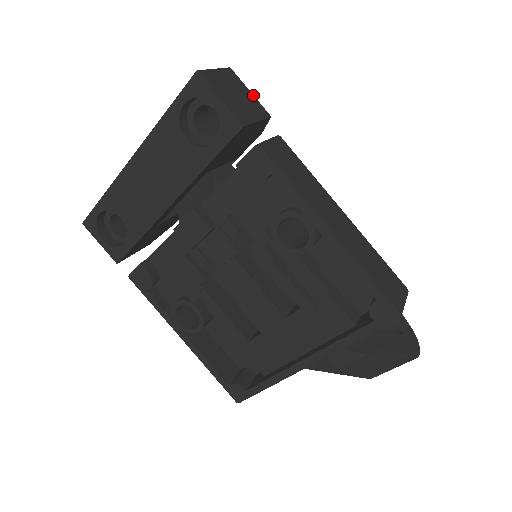
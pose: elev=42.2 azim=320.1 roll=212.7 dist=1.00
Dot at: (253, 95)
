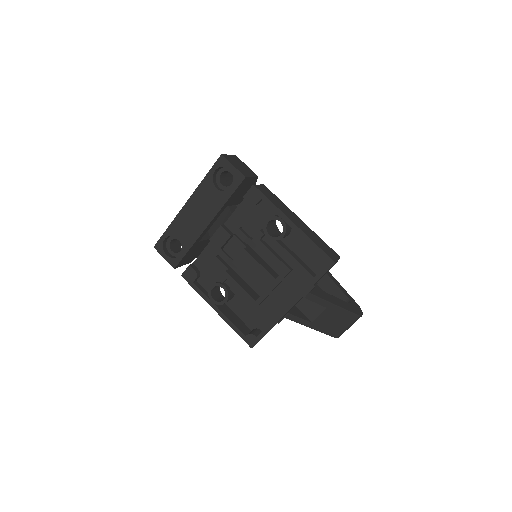
Dot at: (248, 167)
